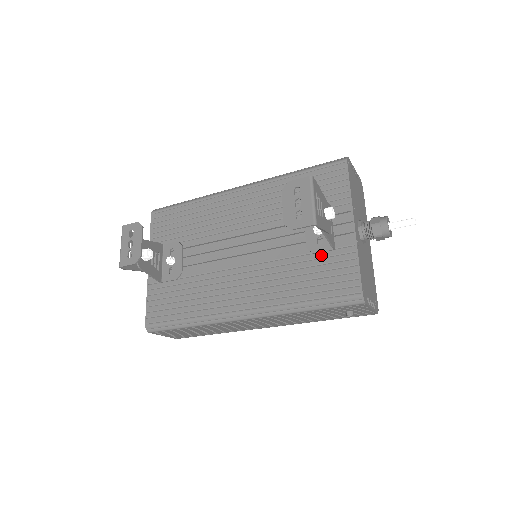
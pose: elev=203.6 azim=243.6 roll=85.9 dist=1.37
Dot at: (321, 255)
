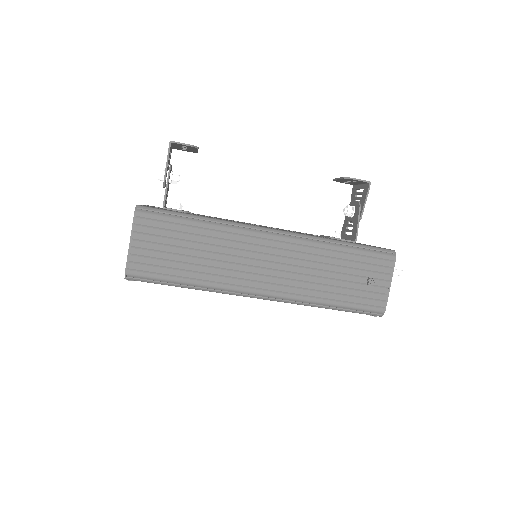
Dot at: occluded
